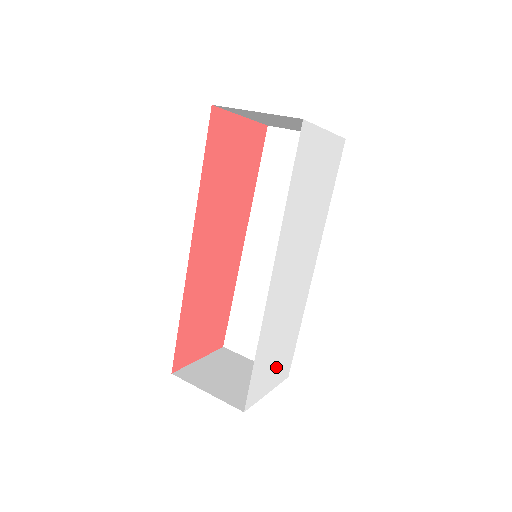
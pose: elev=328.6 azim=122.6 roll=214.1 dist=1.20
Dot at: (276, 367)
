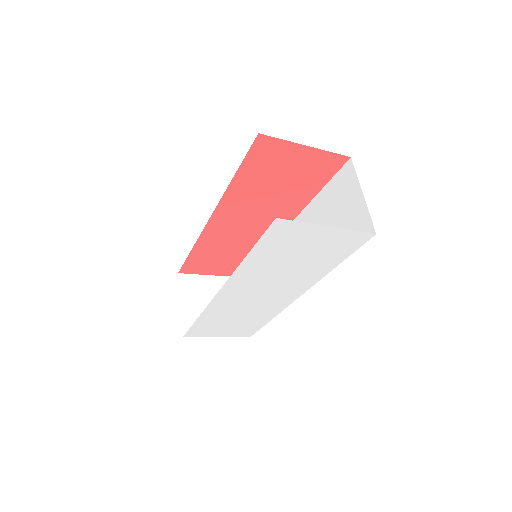
Dot at: (230, 329)
